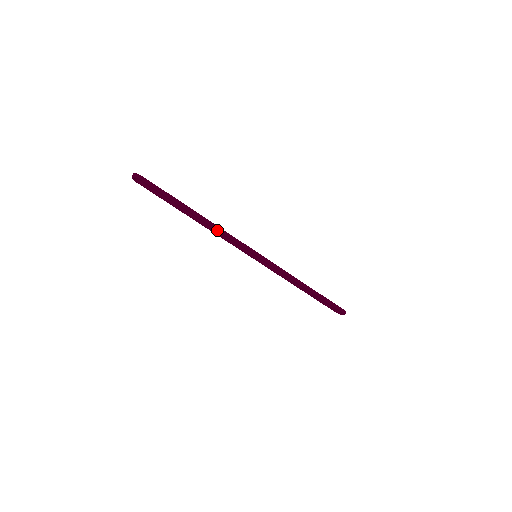
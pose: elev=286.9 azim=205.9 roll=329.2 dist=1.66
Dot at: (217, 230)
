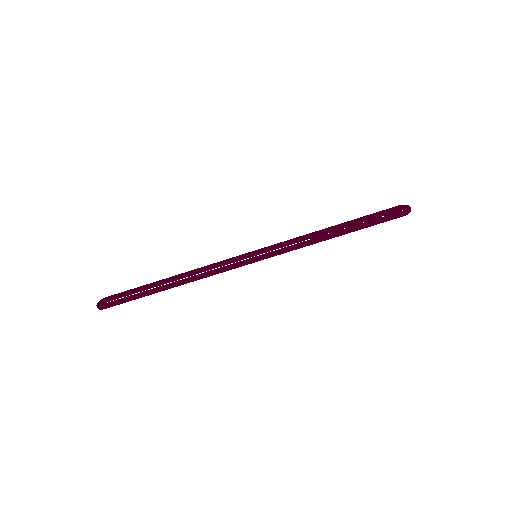
Dot at: occluded
